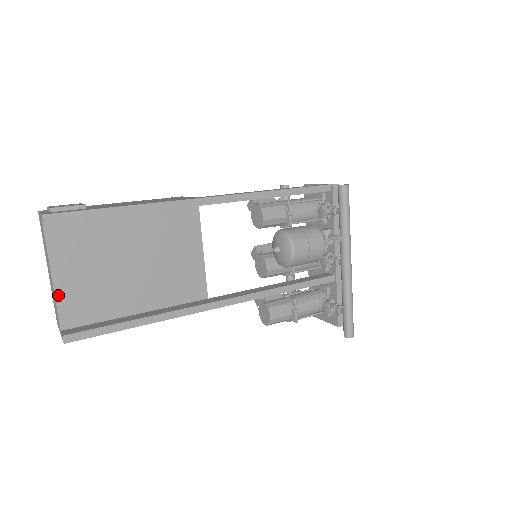
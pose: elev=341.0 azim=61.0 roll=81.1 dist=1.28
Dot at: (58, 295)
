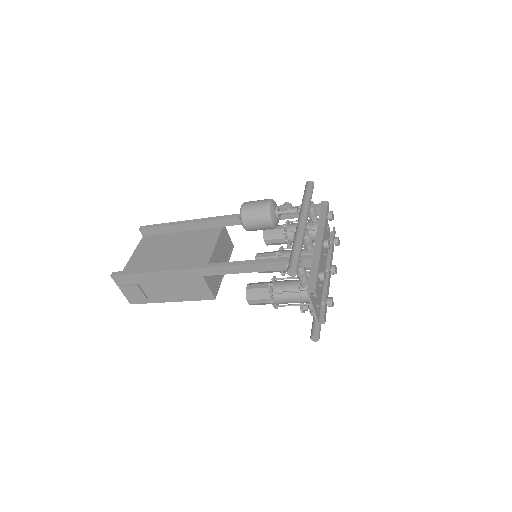
Dot at: (128, 264)
